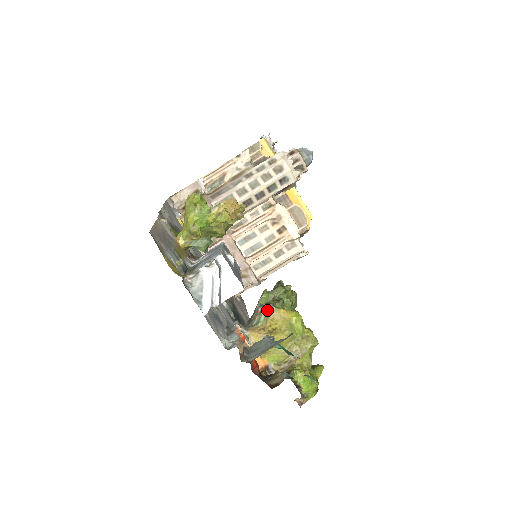
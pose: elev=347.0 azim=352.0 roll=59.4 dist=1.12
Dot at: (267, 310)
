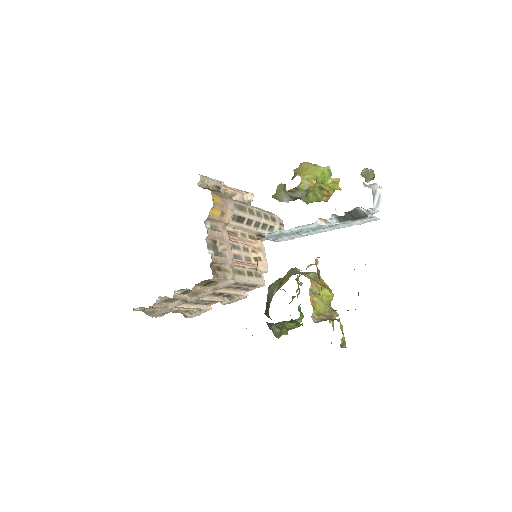
Dot at: (314, 273)
